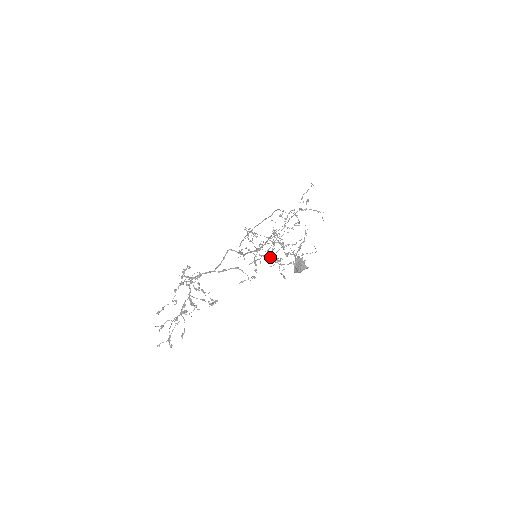
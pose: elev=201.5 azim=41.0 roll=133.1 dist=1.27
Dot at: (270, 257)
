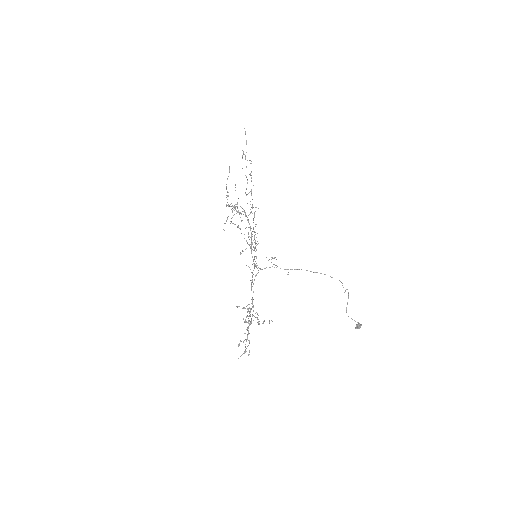
Dot at: occluded
